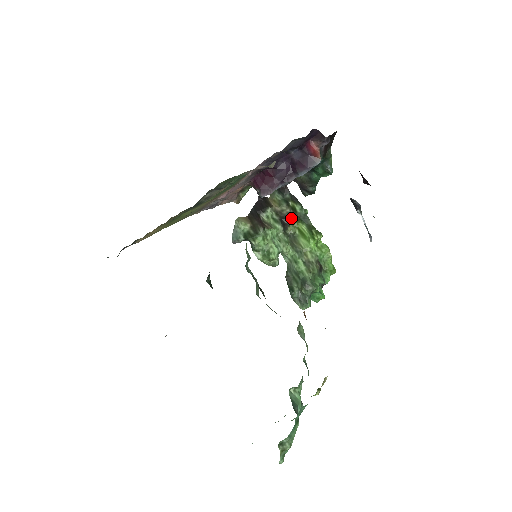
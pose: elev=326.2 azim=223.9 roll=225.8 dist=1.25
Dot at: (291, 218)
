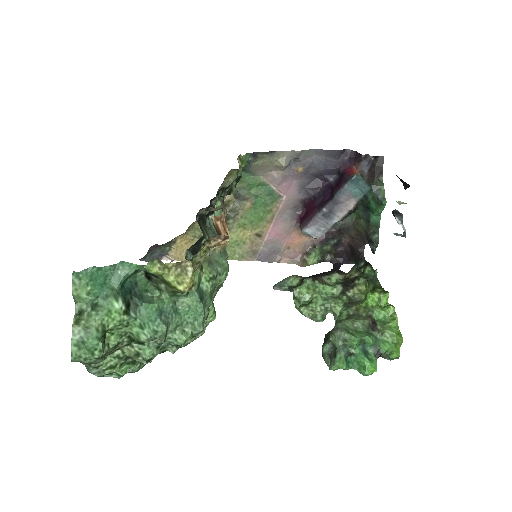
Dot at: (356, 279)
